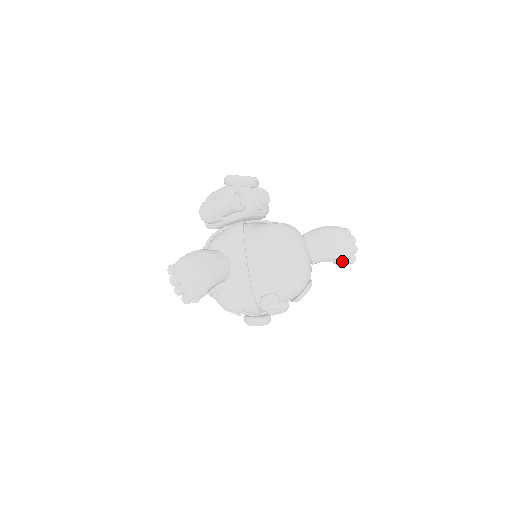
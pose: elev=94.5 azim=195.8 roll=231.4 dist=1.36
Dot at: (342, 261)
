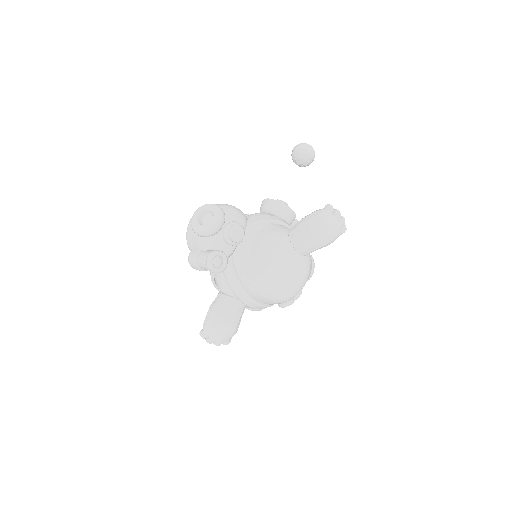
Dot at: occluded
